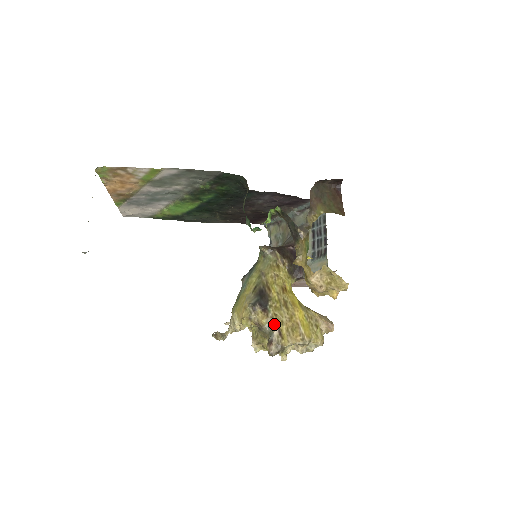
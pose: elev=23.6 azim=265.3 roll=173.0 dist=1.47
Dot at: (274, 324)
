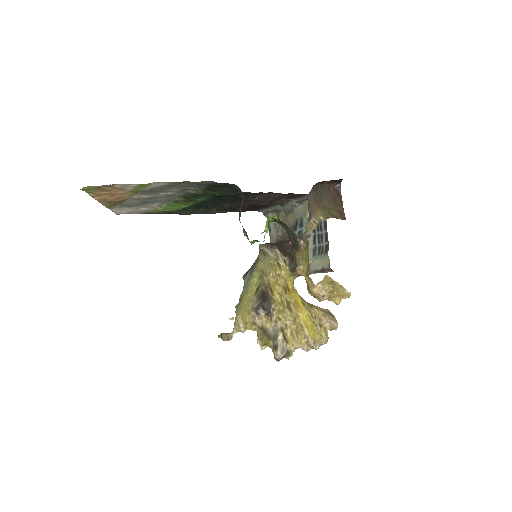
Dot at: (278, 328)
